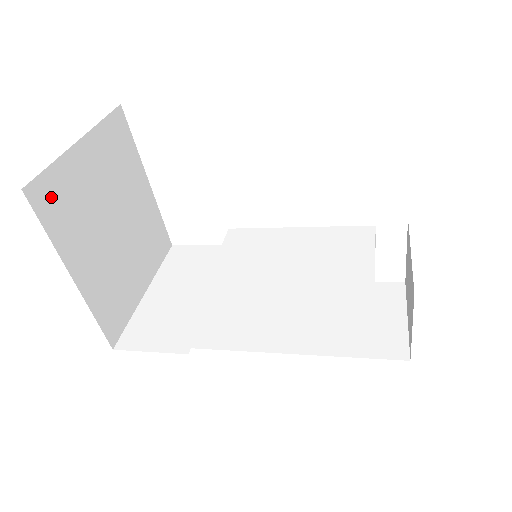
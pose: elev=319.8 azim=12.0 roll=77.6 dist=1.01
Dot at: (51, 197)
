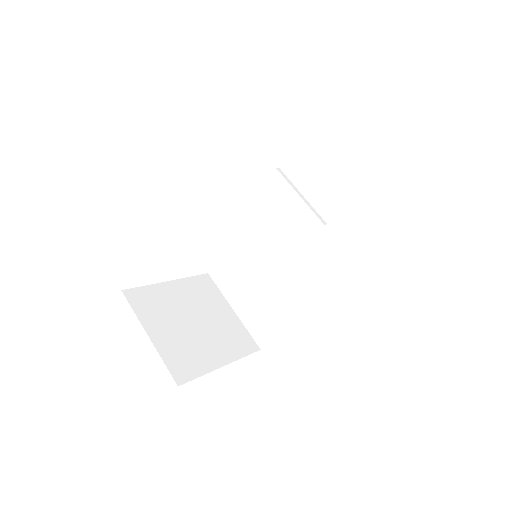
Dot at: (181, 368)
